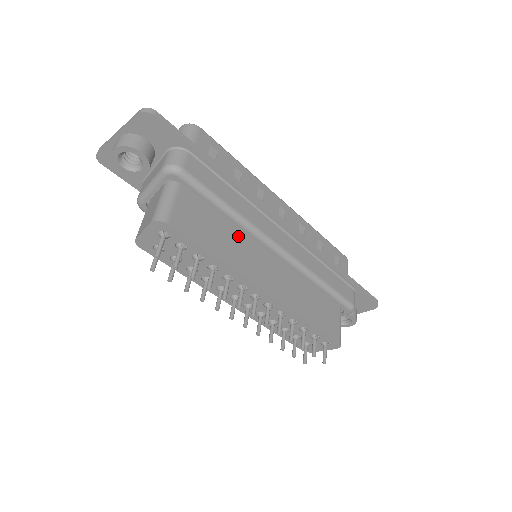
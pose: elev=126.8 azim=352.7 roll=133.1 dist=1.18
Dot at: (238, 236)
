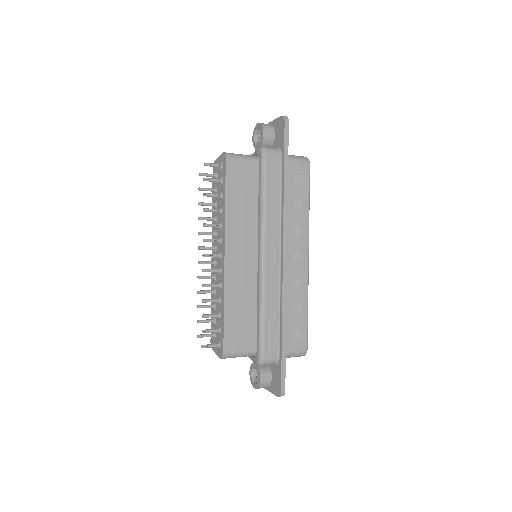
Dot at: (253, 219)
